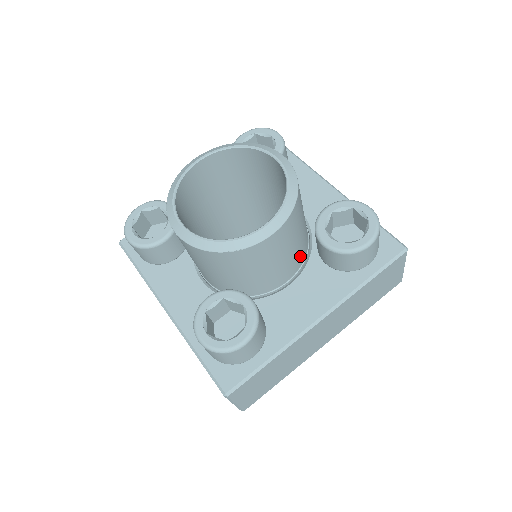
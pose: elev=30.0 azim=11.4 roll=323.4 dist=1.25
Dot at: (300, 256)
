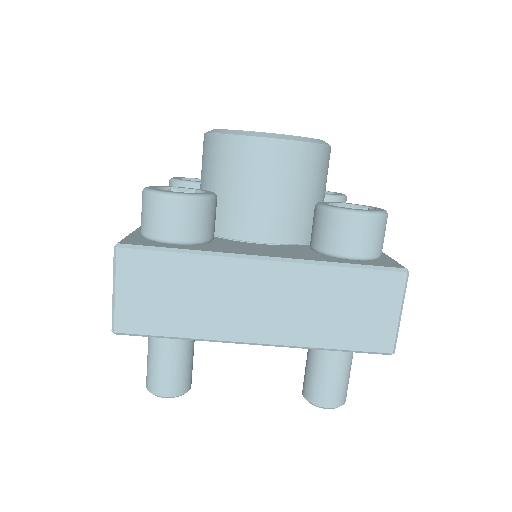
Dot at: (291, 226)
